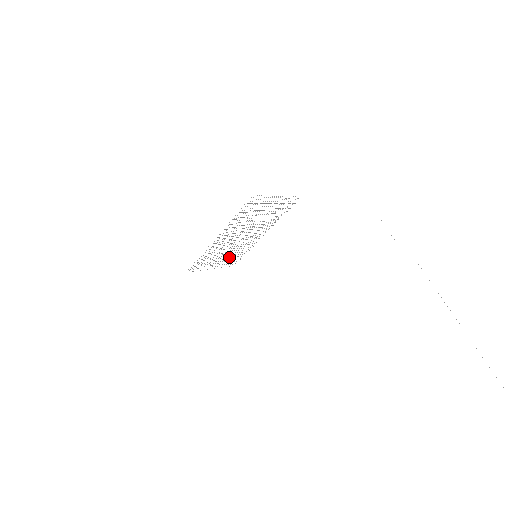
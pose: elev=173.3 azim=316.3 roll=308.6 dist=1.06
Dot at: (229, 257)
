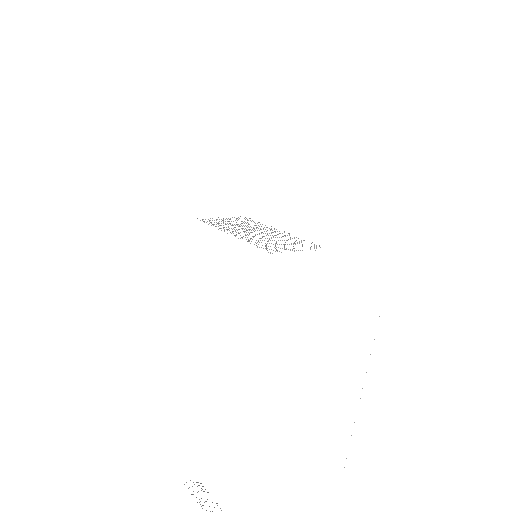
Dot at: occluded
